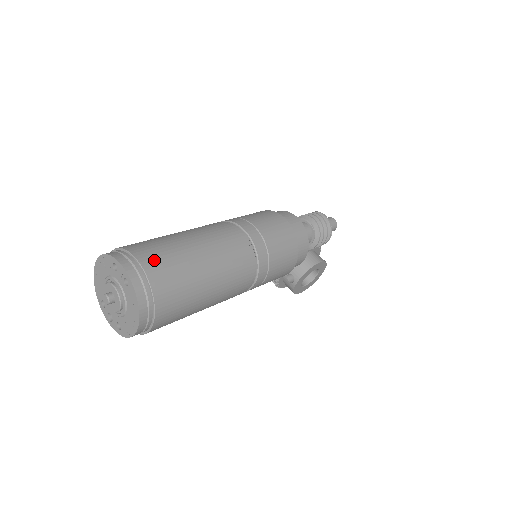
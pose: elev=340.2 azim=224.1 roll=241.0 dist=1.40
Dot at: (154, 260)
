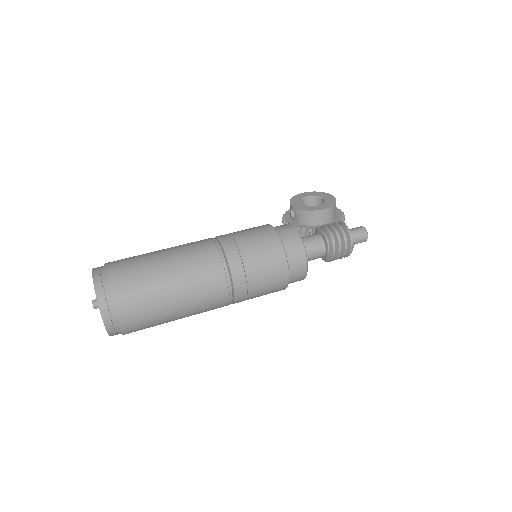
Dot at: (132, 320)
